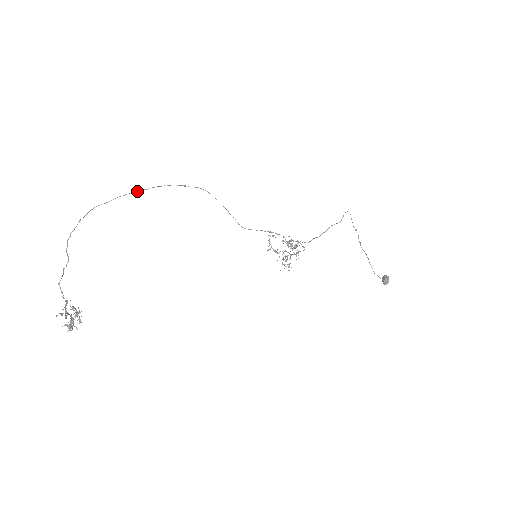
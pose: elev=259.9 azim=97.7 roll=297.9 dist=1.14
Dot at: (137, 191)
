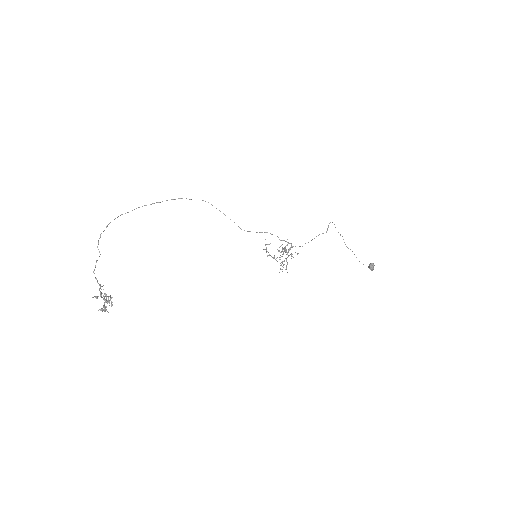
Dot at: occluded
